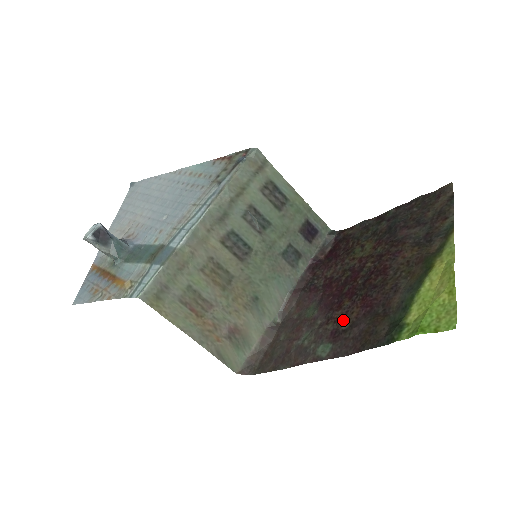
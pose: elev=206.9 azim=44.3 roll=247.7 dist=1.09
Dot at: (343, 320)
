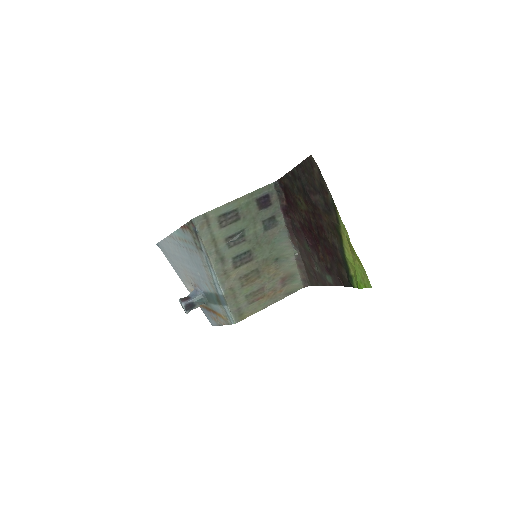
Dot at: (325, 261)
